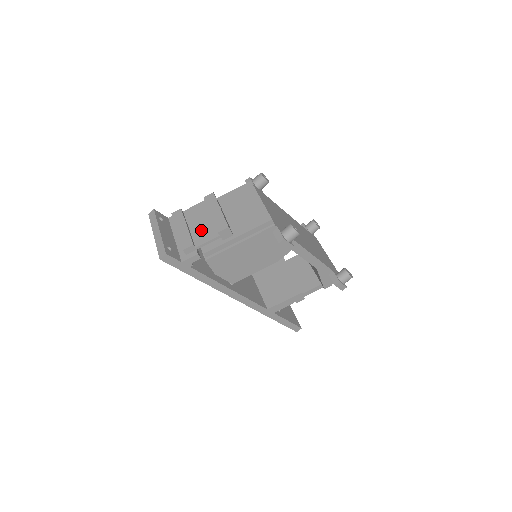
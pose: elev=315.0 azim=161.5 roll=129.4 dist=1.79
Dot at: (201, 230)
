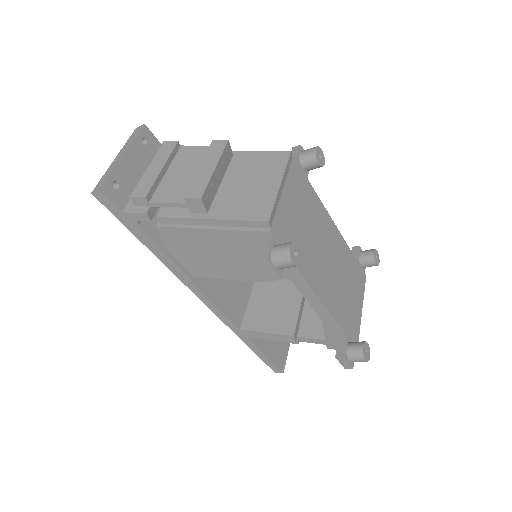
Dot at: (175, 183)
